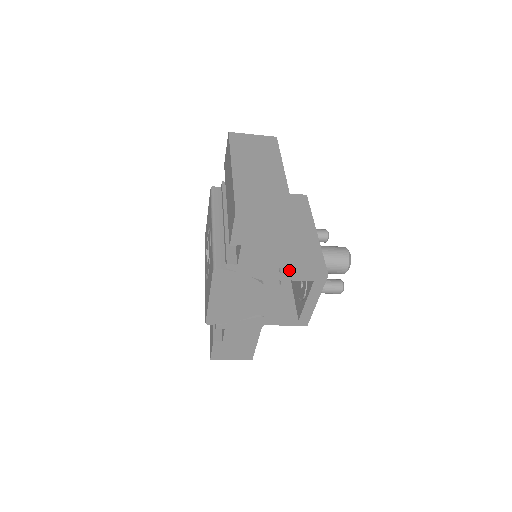
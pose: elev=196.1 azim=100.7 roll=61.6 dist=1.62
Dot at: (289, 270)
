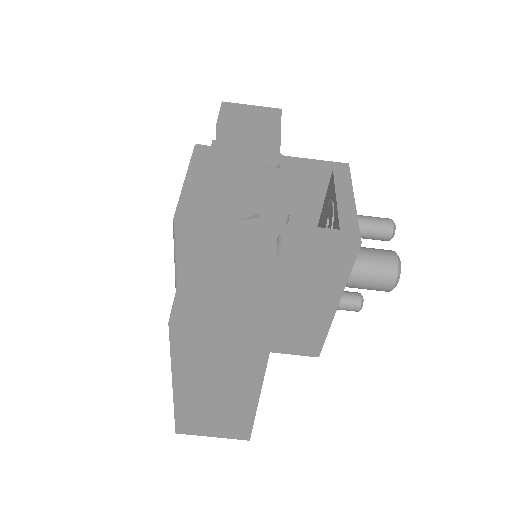
Dot at: occluded
